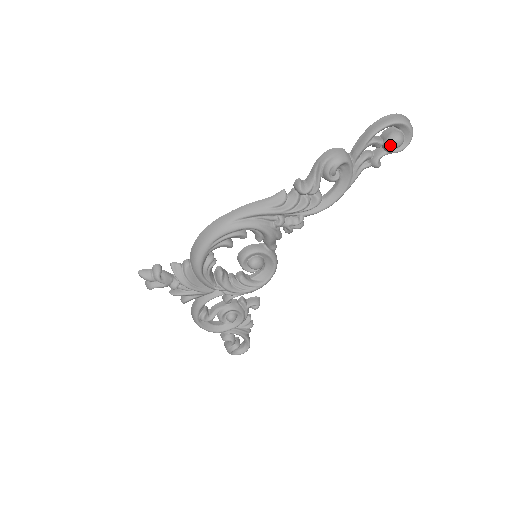
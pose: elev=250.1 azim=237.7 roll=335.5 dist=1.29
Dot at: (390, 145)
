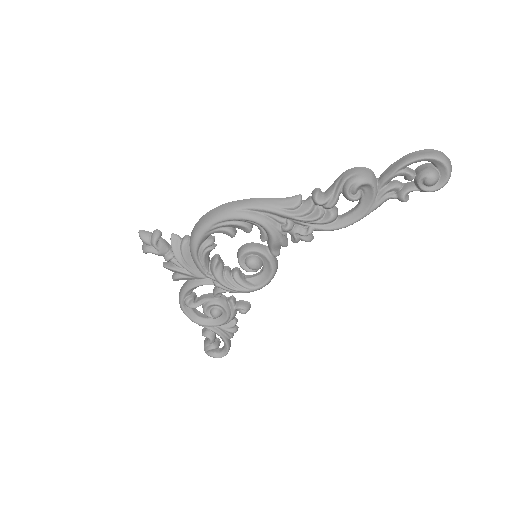
Dot at: (421, 180)
